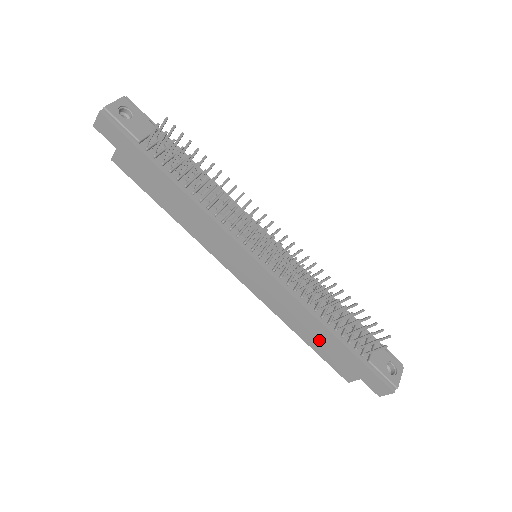
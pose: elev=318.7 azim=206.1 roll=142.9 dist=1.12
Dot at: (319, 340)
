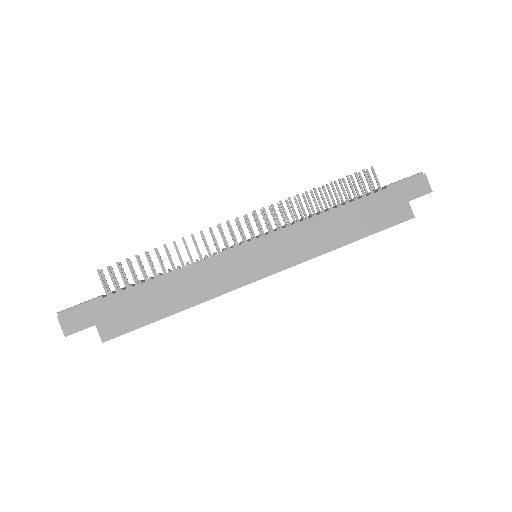
Dot at: (356, 222)
